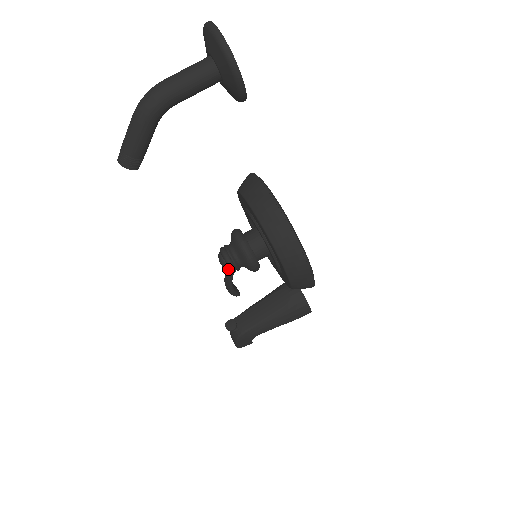
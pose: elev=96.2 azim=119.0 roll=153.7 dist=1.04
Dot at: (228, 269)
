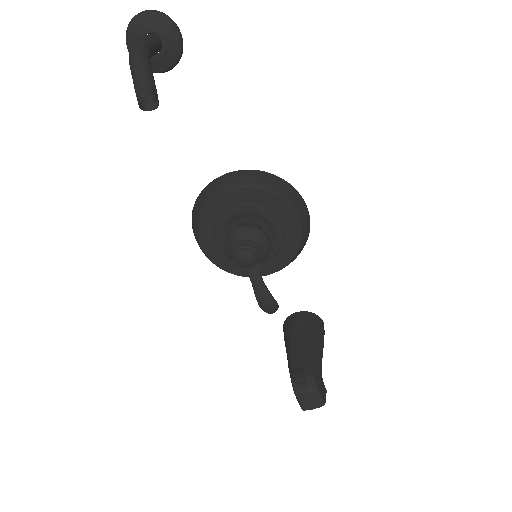
Dot at: (255, 254)
